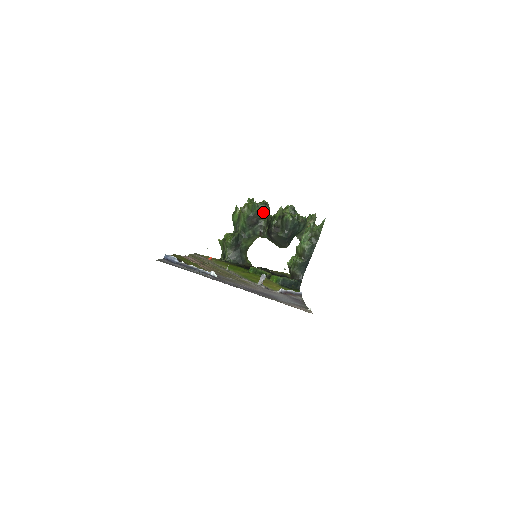
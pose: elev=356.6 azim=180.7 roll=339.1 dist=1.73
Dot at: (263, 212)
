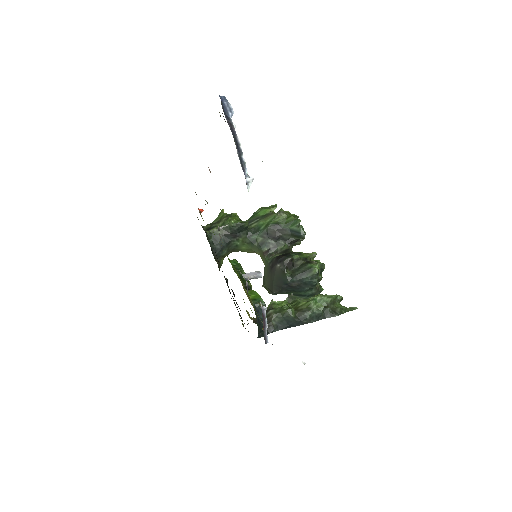
Dot at: (294, 238)
